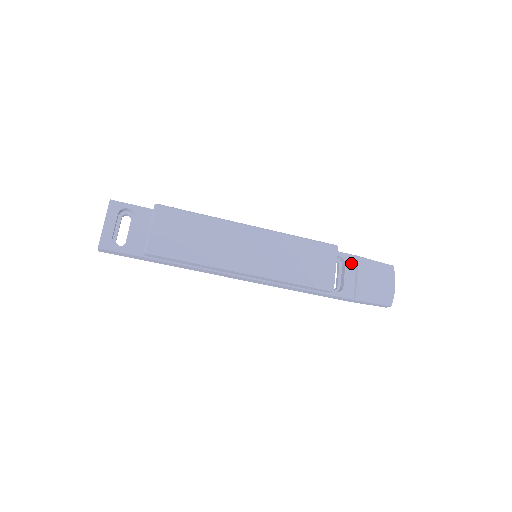
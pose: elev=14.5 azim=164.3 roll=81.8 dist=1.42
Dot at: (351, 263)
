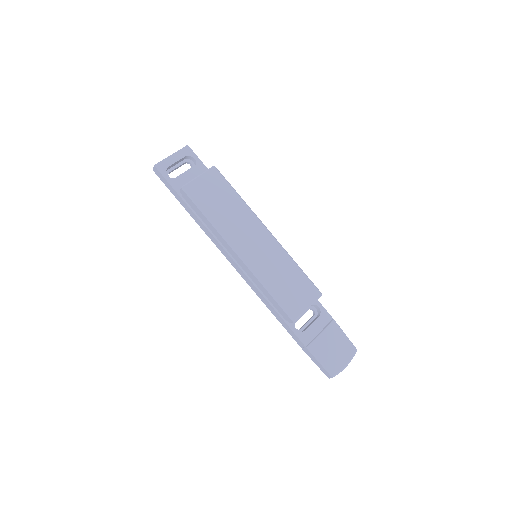
Dot at: (324, 319)
